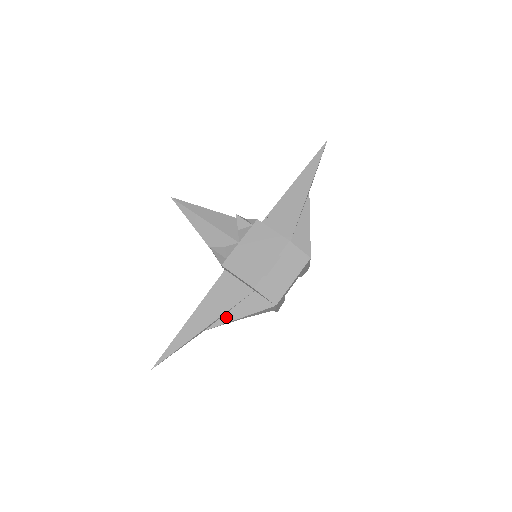
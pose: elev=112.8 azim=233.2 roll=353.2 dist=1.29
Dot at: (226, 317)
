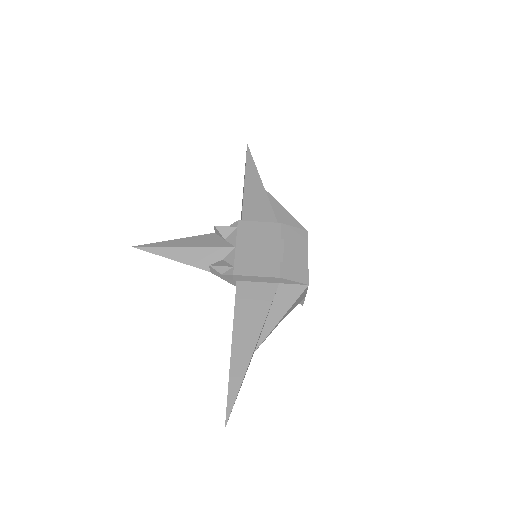
Dot at: (268, 325)
